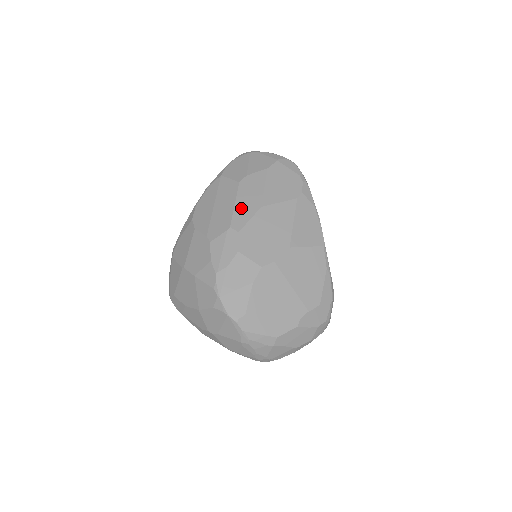
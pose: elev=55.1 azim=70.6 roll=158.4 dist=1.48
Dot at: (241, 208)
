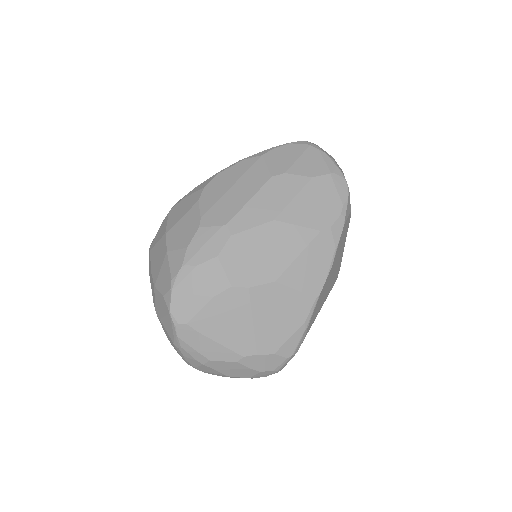
Dot at: (253, 209)
